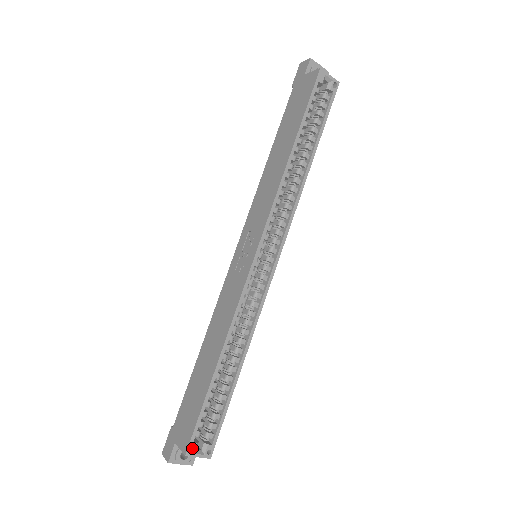
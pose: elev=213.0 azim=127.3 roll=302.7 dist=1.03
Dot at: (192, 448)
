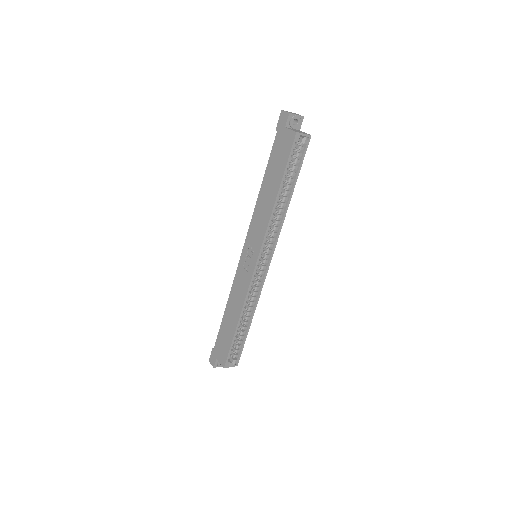
Dot at: (227, 364)
